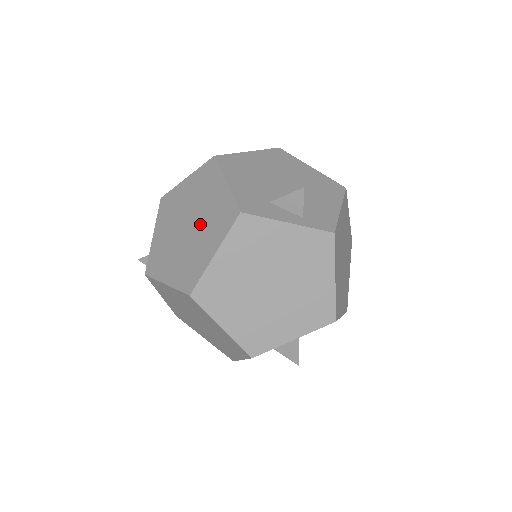
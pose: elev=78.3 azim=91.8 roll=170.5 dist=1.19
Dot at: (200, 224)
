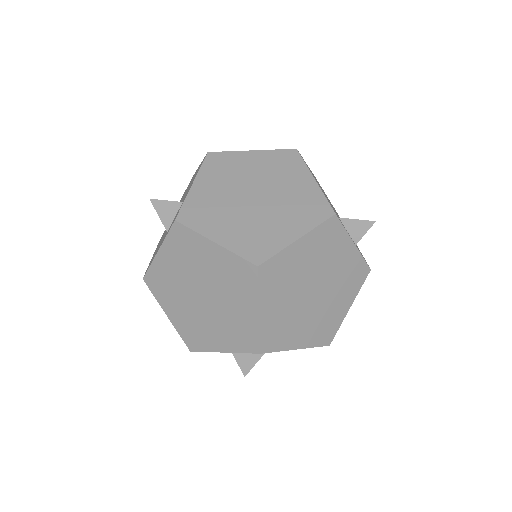
Dot at: (276, 202)
